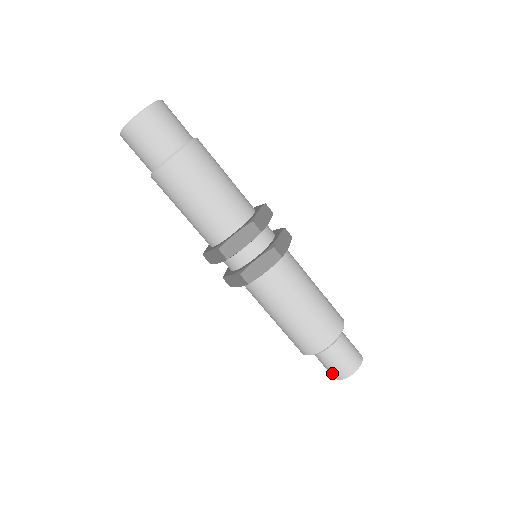
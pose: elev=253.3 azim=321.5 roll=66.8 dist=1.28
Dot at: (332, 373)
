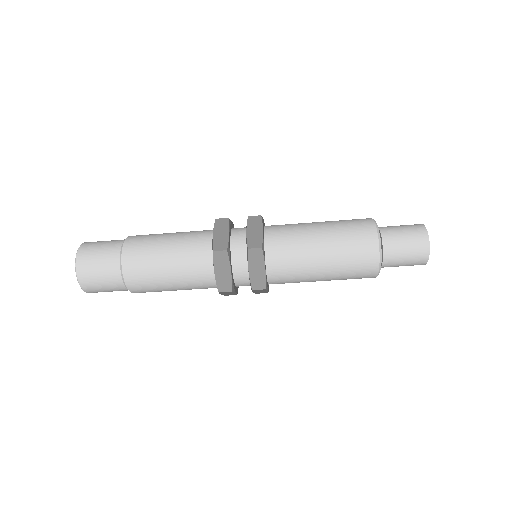
Dot at: occluded
